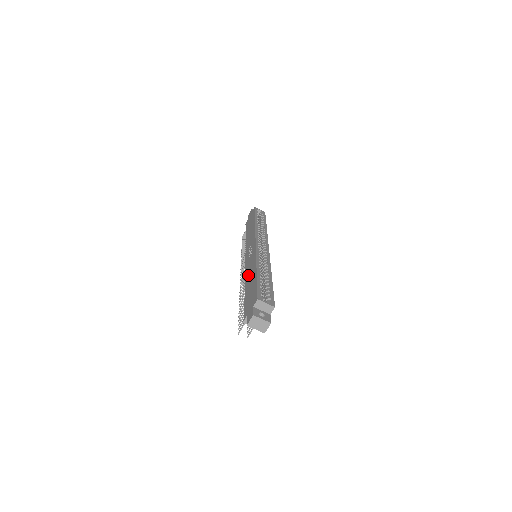
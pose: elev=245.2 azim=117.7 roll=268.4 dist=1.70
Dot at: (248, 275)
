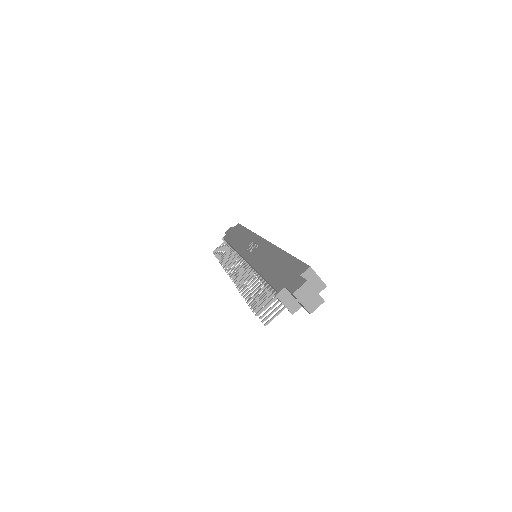
Dot at: (261, 261)
